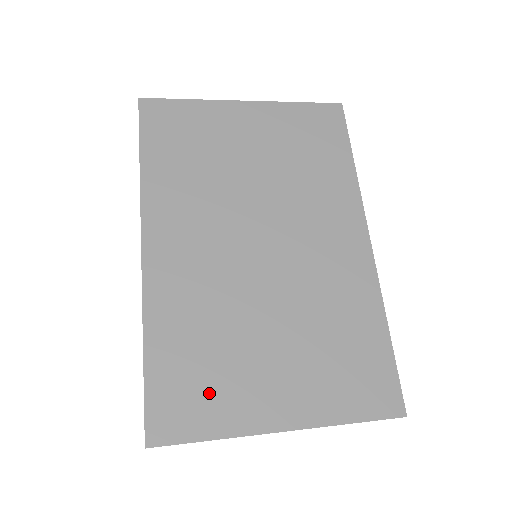
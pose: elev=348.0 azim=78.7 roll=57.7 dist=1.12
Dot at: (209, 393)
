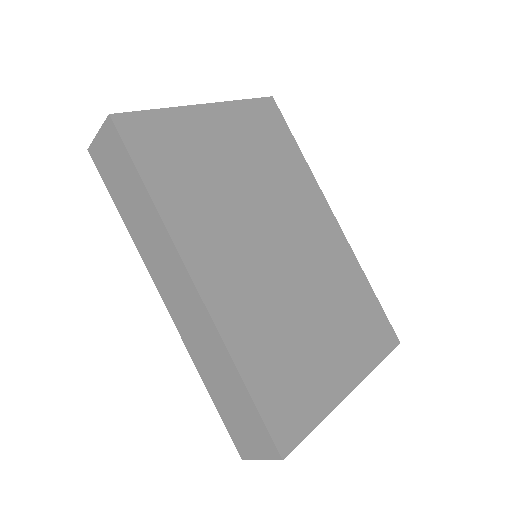
Dot at: (300, 390)
